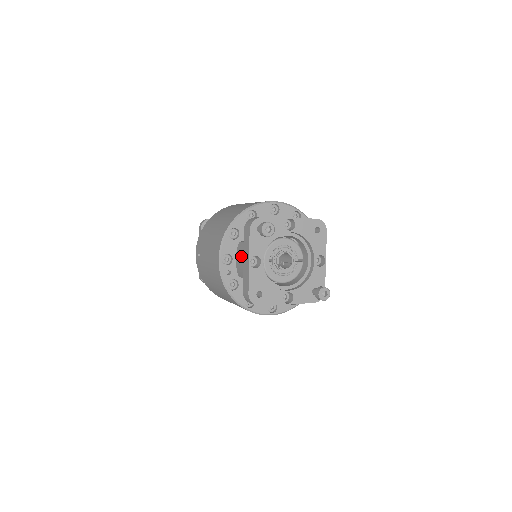
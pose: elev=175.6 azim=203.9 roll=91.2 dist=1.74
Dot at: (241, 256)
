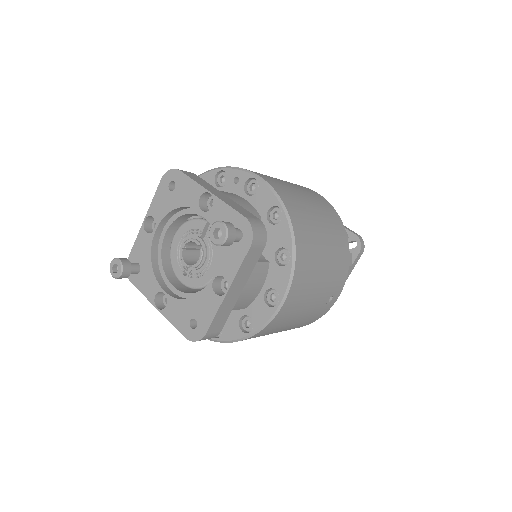
Dot at: occluded
